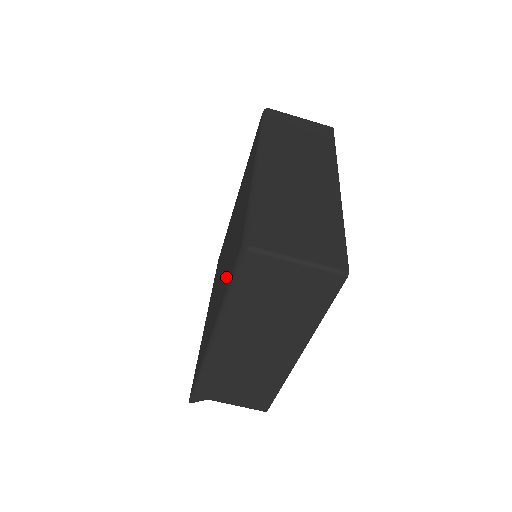
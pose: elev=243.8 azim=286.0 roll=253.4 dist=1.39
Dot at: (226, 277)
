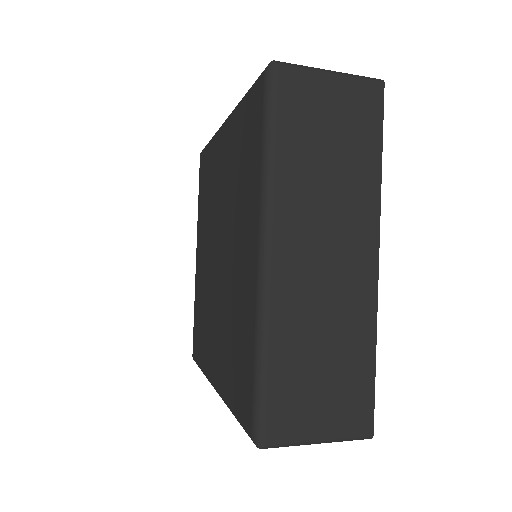
Dot at: (228, 363)
